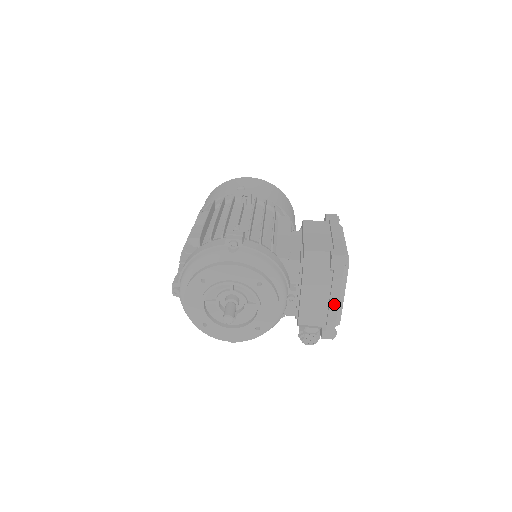
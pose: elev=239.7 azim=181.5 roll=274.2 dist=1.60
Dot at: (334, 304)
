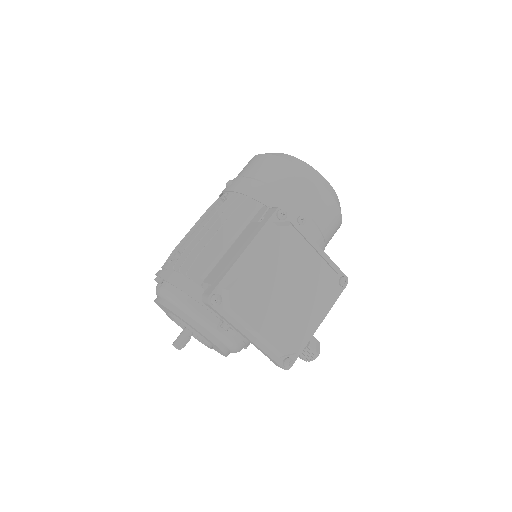
Dot at: (248, 339)
